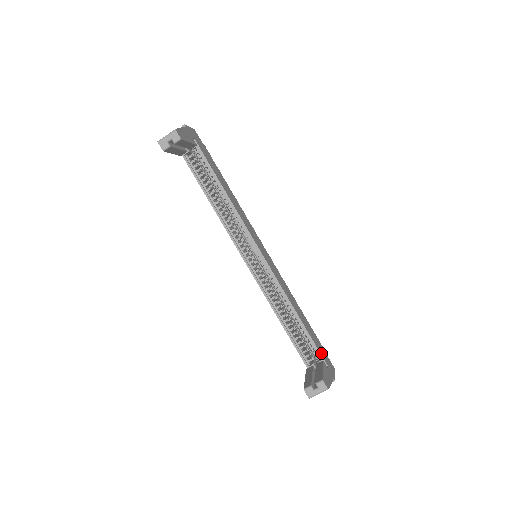
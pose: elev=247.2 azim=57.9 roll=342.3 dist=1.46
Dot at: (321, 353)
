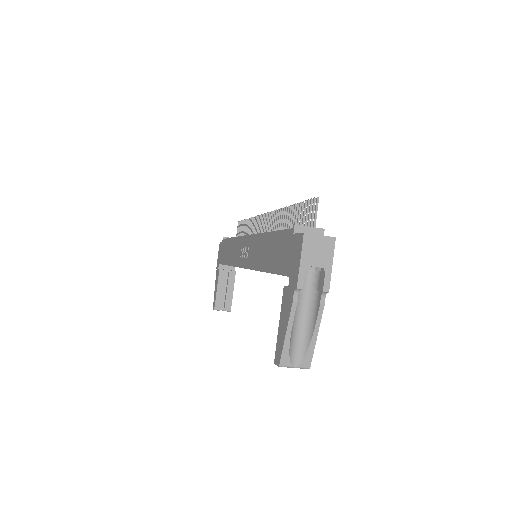
Dot at: occluded
